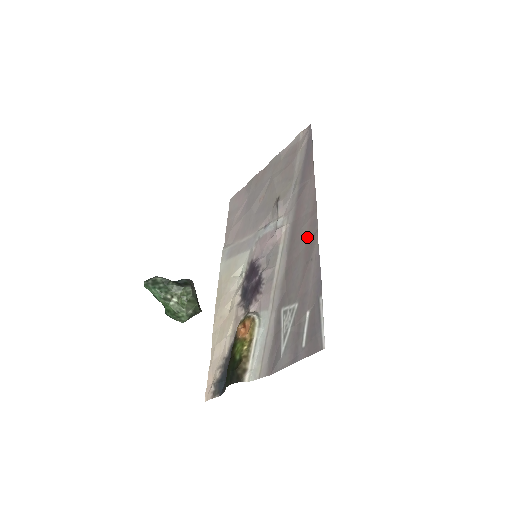
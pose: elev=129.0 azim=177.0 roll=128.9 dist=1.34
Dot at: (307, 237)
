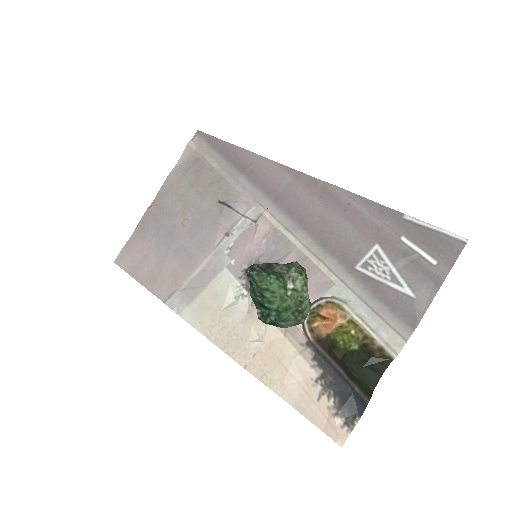
Dot at: (316, 196)
